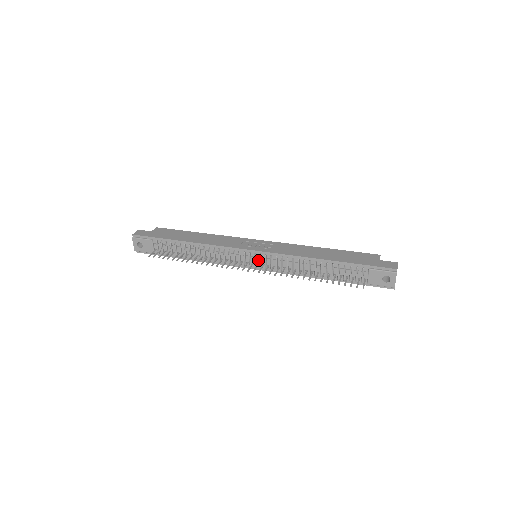
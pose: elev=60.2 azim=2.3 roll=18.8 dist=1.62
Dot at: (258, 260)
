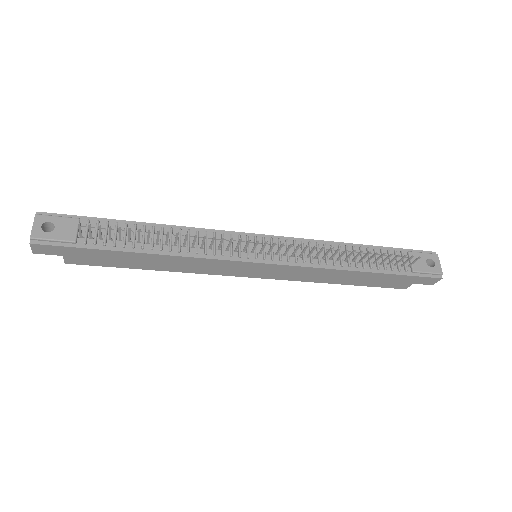
Dot at: (267, 248)
